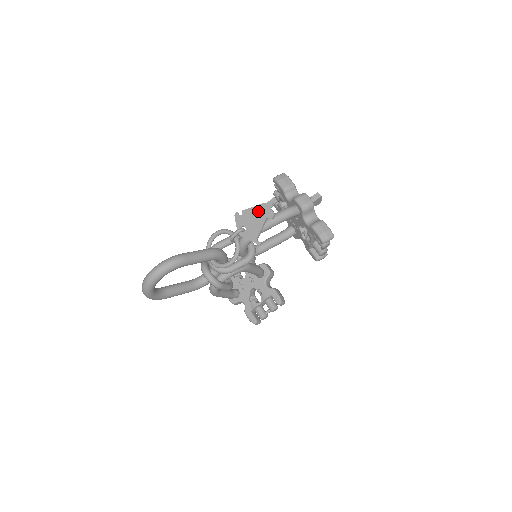
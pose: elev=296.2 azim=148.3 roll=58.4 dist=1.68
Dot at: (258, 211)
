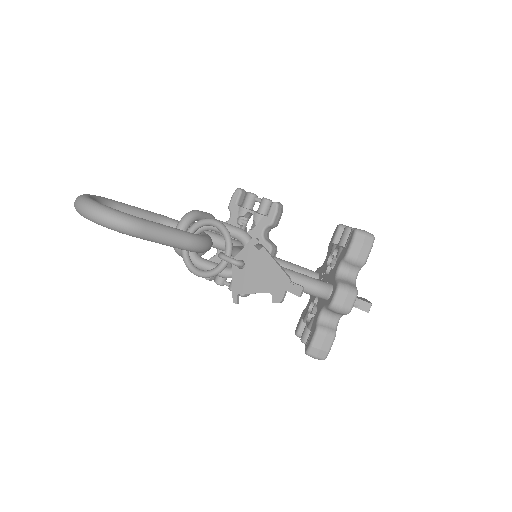
Dot at: (273, 274)
